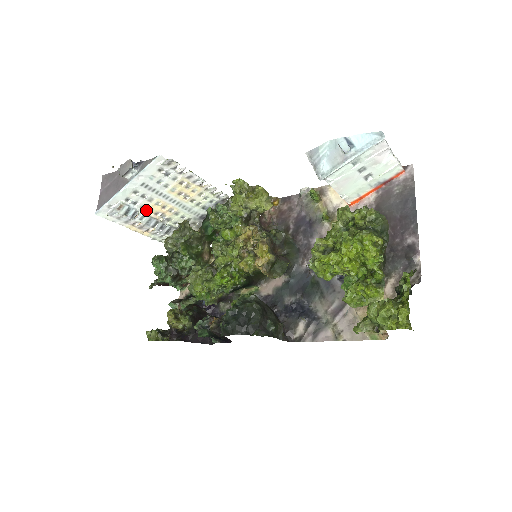
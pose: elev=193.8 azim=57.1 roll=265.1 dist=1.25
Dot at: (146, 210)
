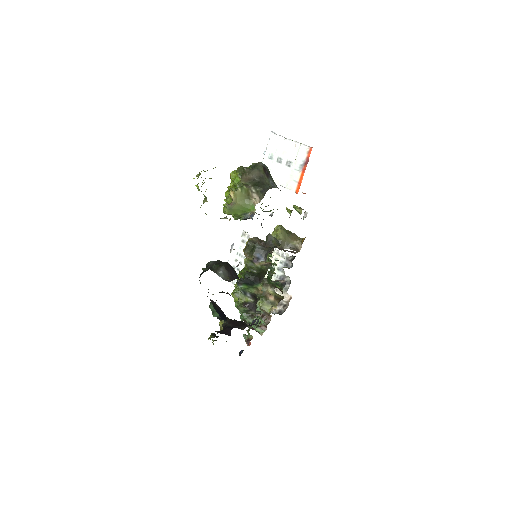
Dot at: occluded
